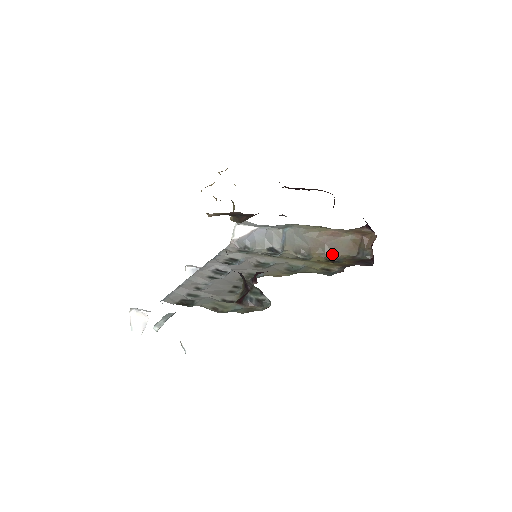
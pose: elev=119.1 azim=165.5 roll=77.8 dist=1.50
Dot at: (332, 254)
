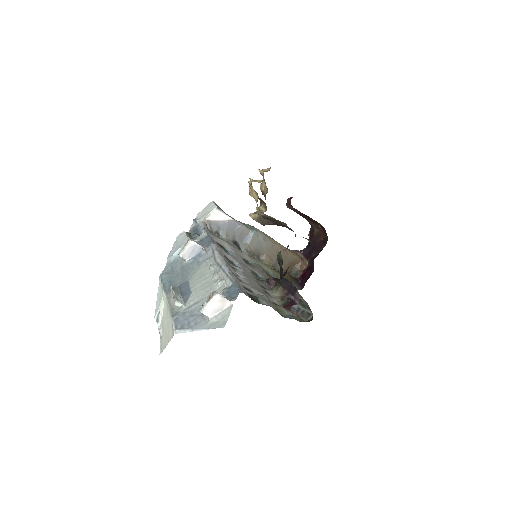
Dot at: (277, 265)
